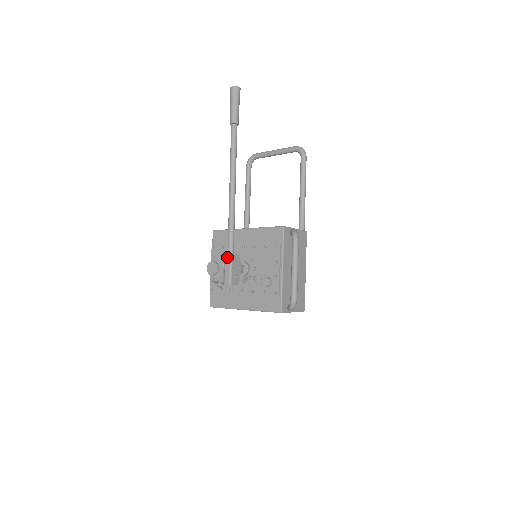
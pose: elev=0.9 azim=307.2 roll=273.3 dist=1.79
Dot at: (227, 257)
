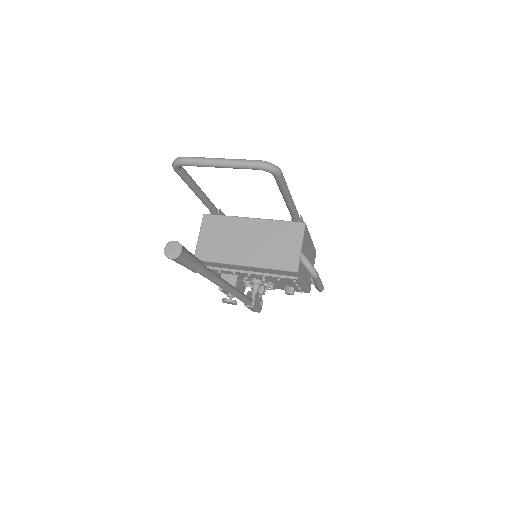
Dot at: occluded
